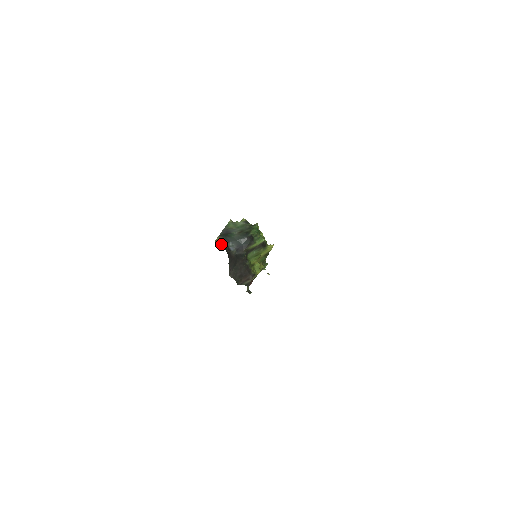
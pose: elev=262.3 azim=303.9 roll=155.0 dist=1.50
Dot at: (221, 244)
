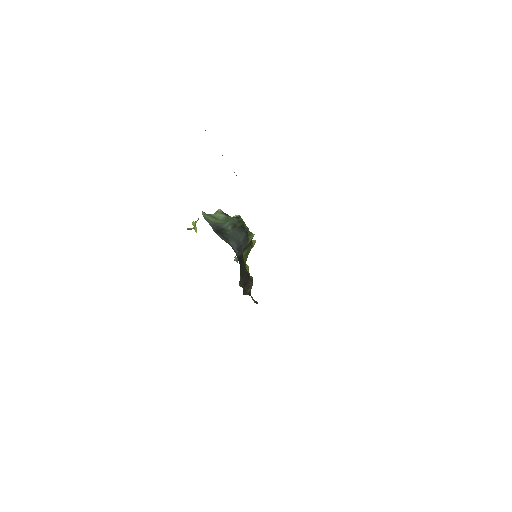
Dot at: occluded
